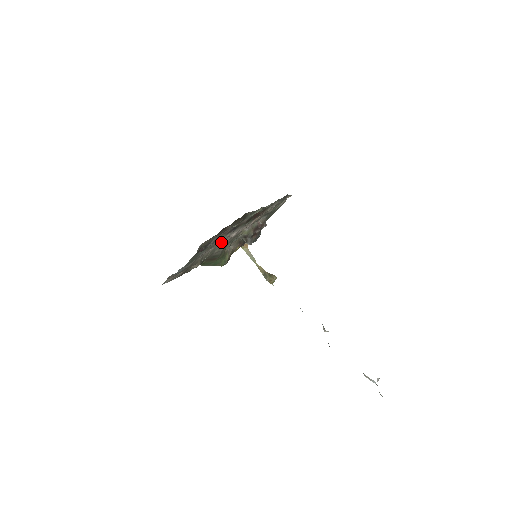
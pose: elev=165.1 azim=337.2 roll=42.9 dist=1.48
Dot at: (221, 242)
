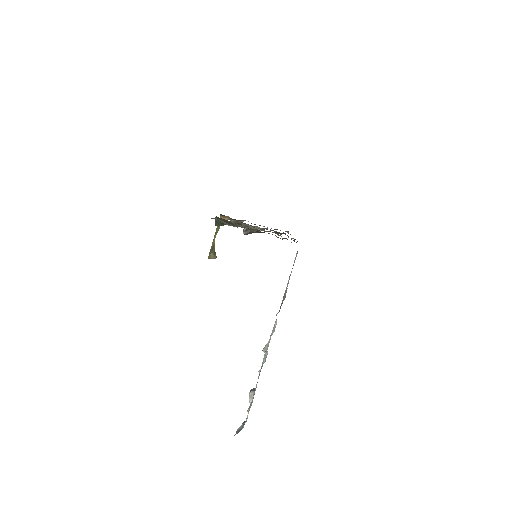
Dot at: occluded
